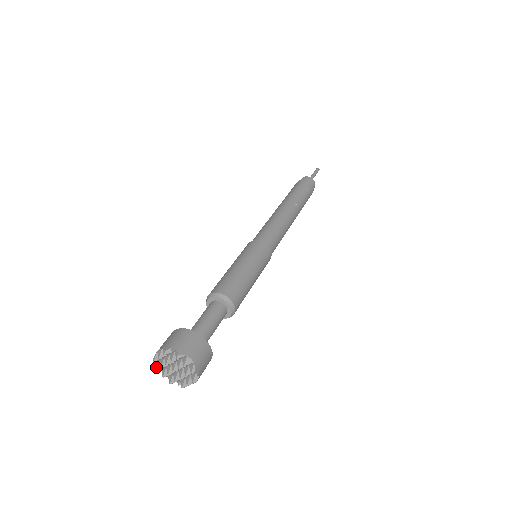
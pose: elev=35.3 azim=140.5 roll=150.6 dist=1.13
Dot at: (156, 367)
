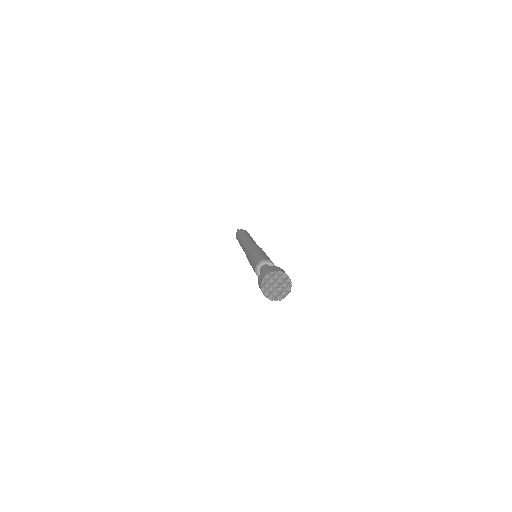
Dot at: (263, 290)
